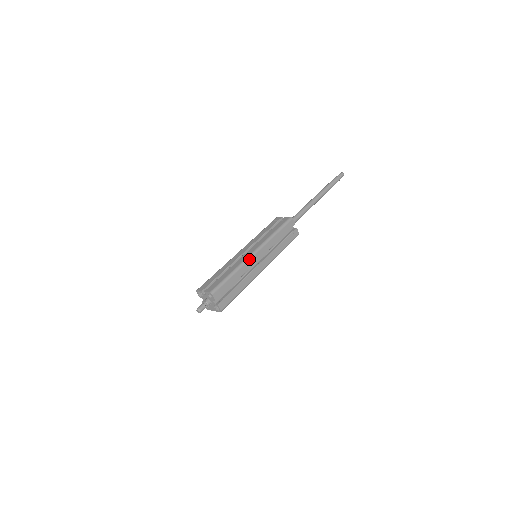
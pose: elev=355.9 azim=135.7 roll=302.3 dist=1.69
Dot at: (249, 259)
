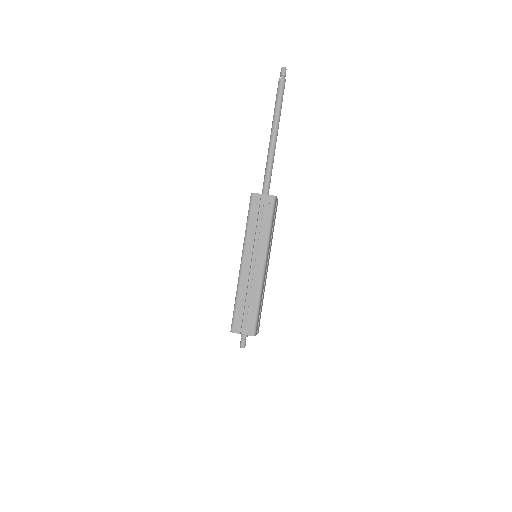
Dot at: (264, 277)
